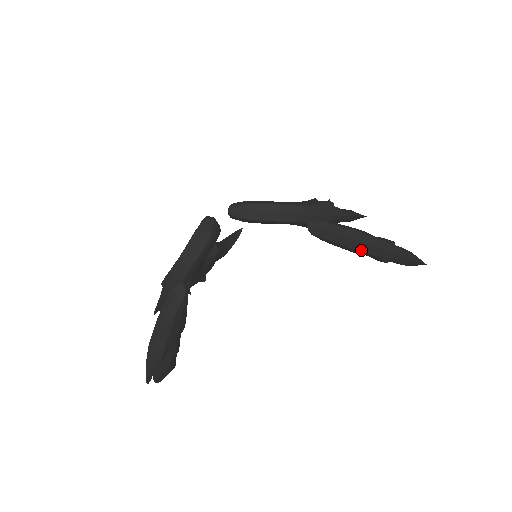
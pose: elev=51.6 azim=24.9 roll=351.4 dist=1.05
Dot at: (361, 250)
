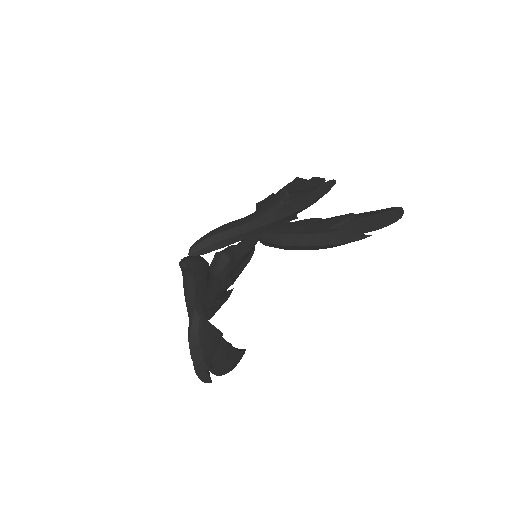
Dot at: (303, 249)
